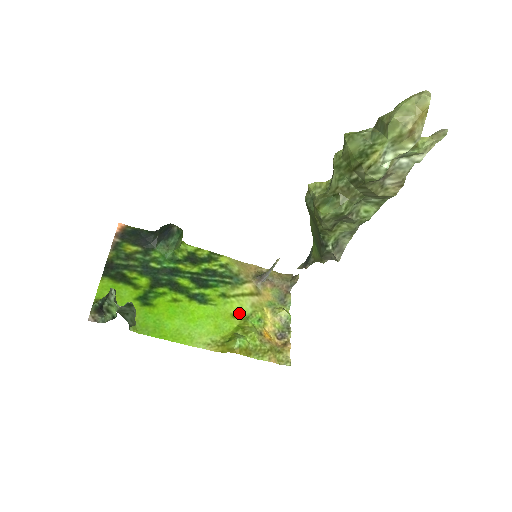
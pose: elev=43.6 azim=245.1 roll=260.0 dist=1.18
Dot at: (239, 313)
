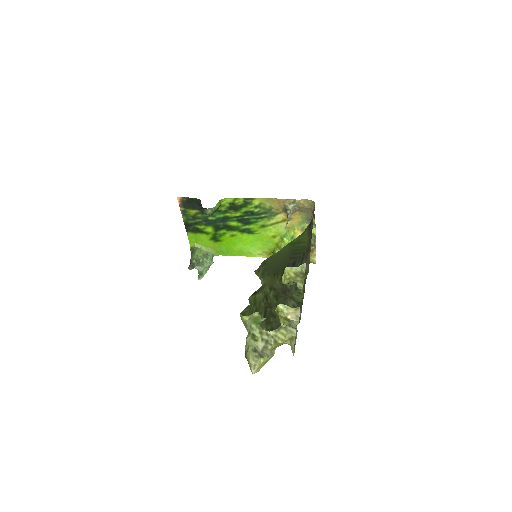
Dot at: (277, 234)
